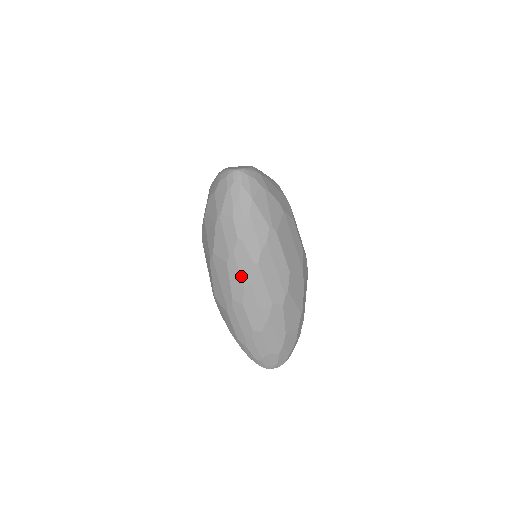
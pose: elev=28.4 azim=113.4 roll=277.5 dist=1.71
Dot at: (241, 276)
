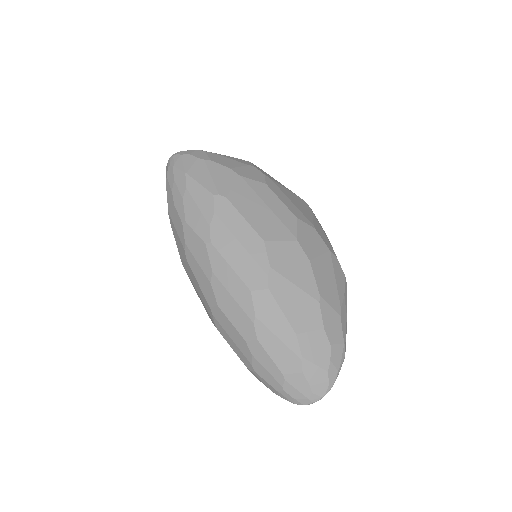
Dot at: (202, 268)
